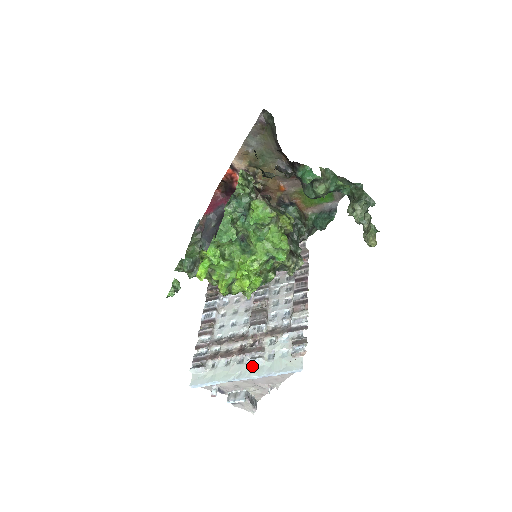
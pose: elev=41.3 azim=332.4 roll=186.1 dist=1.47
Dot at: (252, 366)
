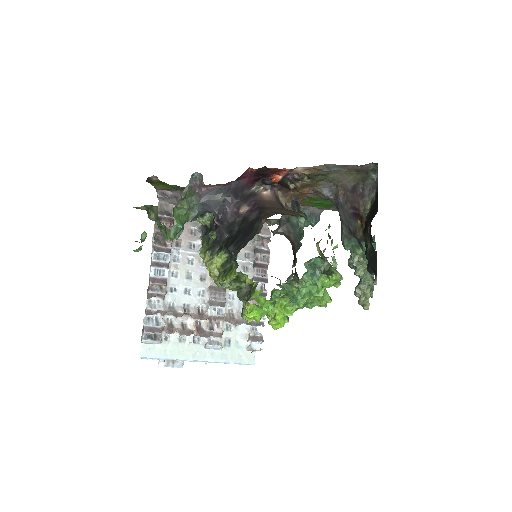
Dot at: (209, 350)
